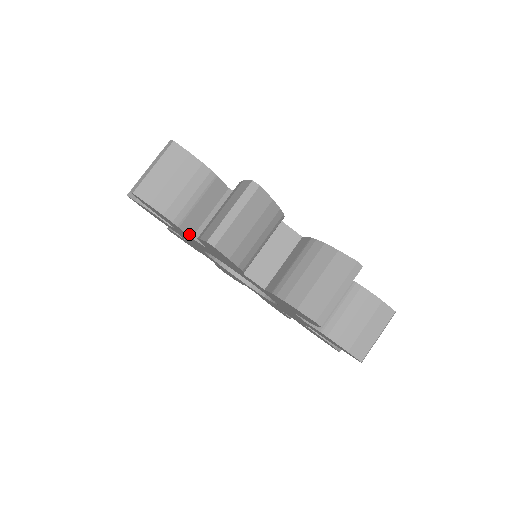
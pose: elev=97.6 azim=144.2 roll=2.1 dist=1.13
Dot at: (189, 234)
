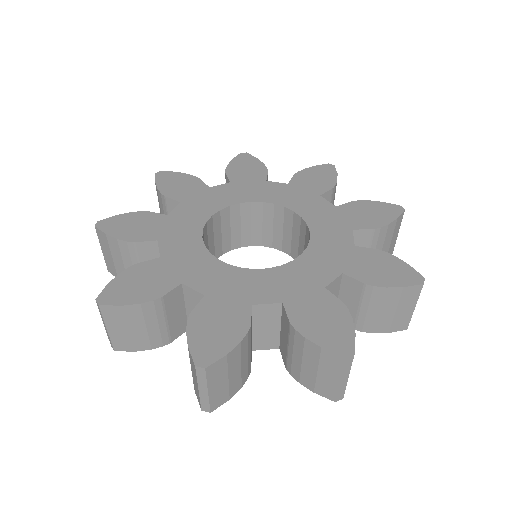
Dot at: occluded
